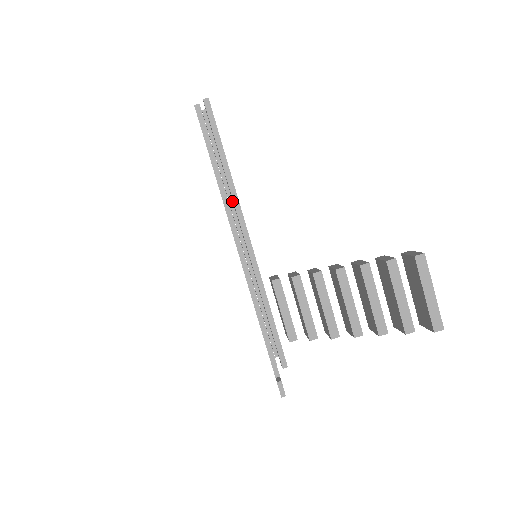
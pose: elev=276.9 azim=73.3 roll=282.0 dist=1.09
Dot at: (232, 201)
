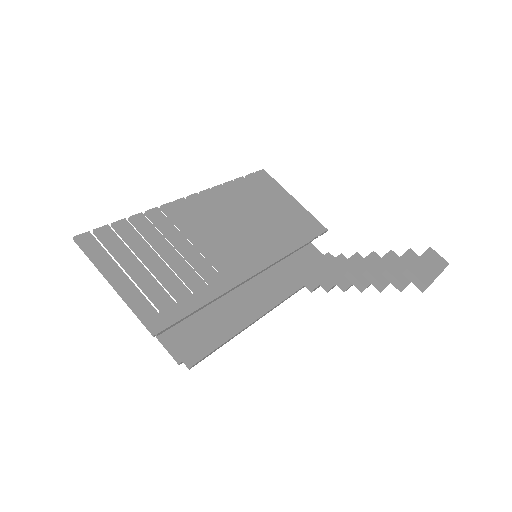
Dot at: (227, 293)
